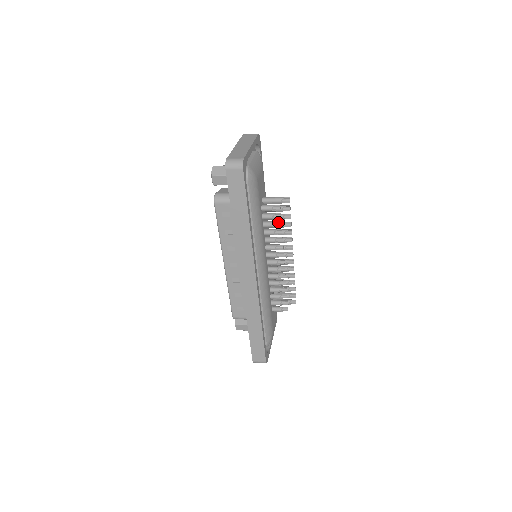
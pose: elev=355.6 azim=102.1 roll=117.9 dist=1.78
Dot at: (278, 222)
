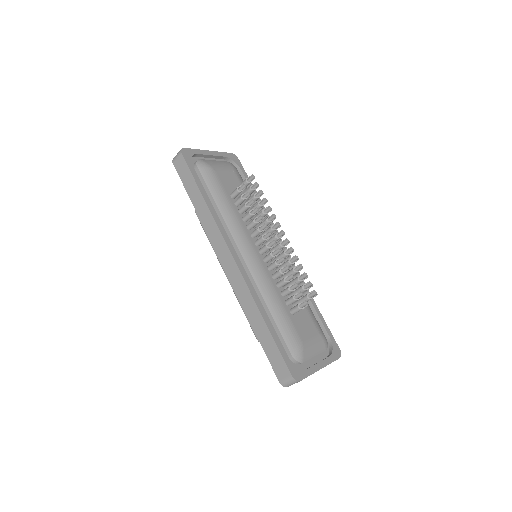
Dot at: (250, 202)
